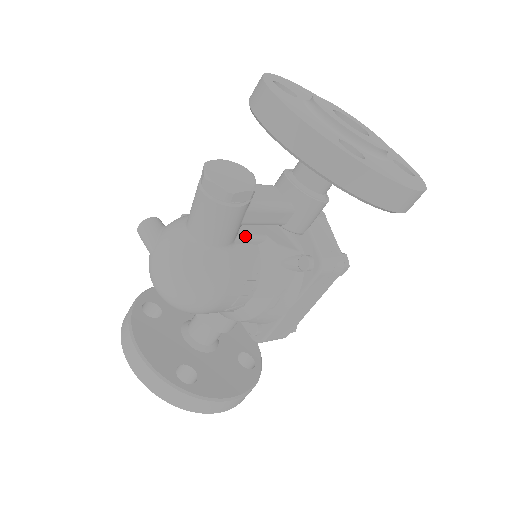
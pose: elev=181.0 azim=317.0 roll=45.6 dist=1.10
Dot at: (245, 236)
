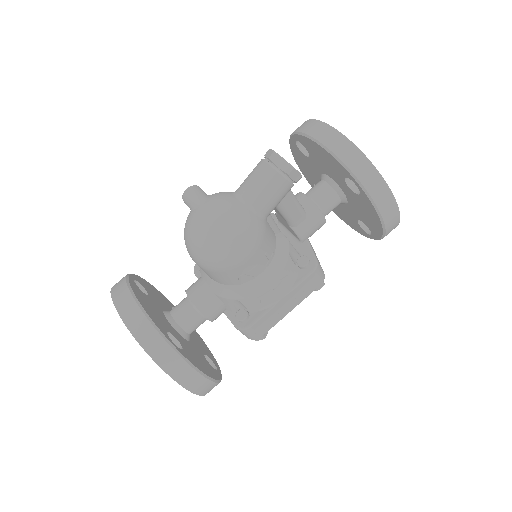
Dot at: (273, 219)
